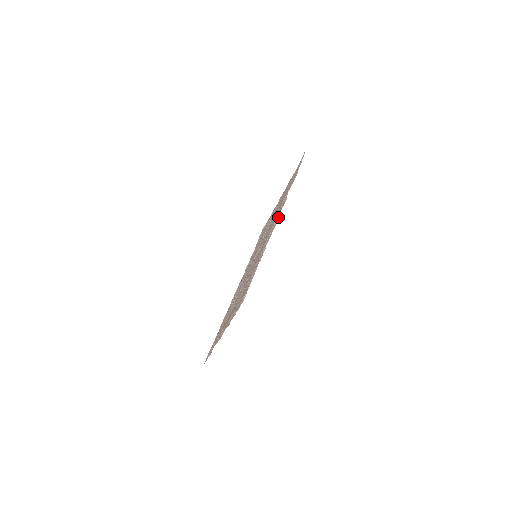
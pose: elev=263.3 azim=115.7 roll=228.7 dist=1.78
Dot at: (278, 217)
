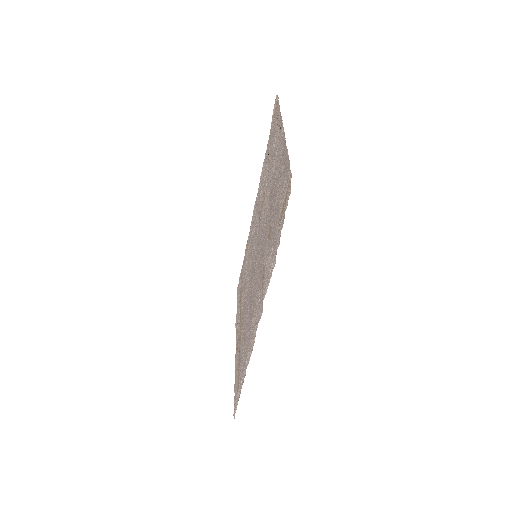
Dot at: (255, 332)
